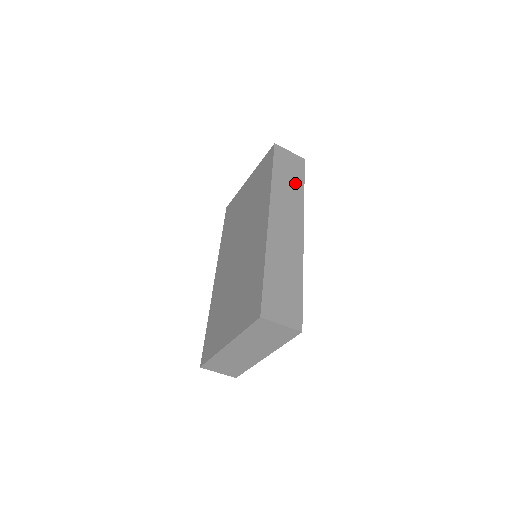
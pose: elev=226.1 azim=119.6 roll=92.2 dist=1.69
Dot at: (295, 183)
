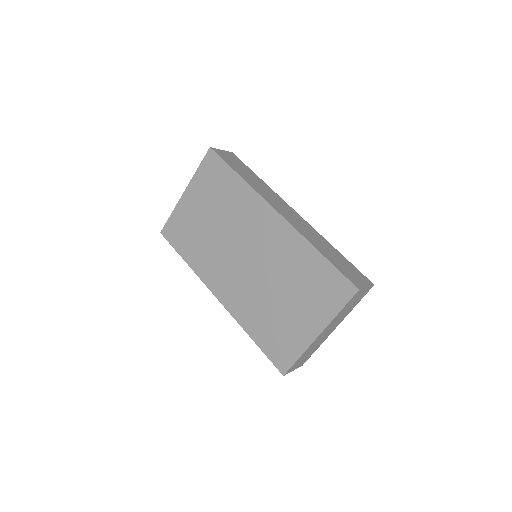
Dot at: (253, 176)
